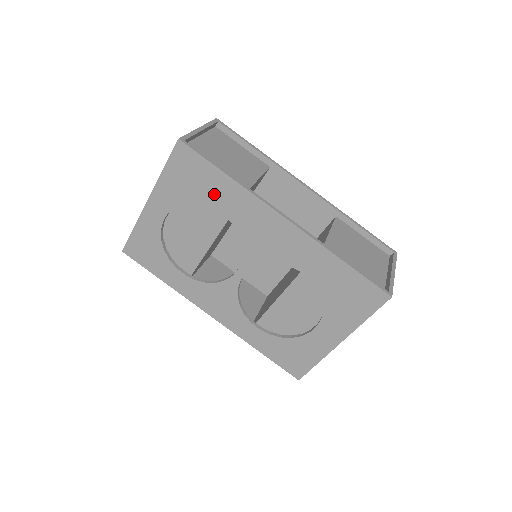
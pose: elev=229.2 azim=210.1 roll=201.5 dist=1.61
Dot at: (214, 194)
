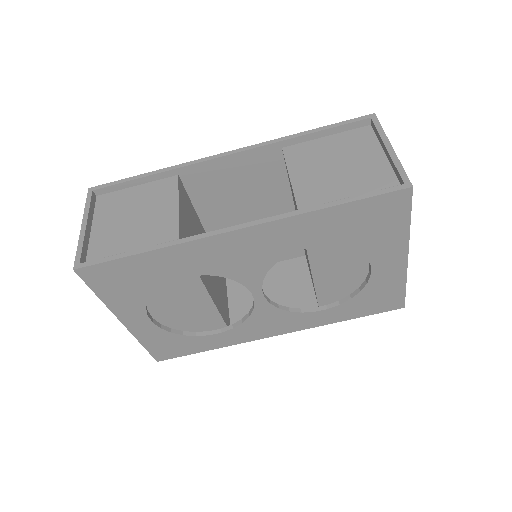
Dot at: (157, 273)
